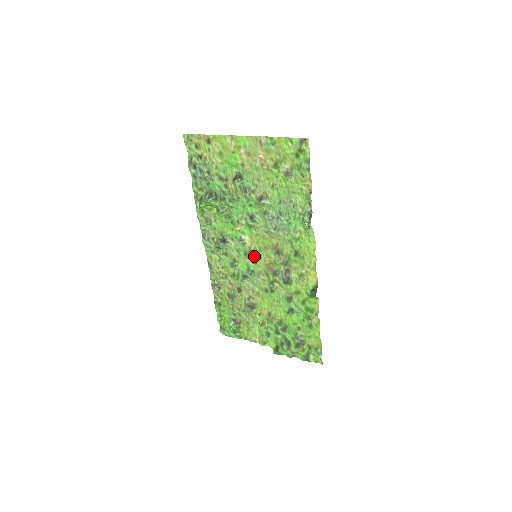
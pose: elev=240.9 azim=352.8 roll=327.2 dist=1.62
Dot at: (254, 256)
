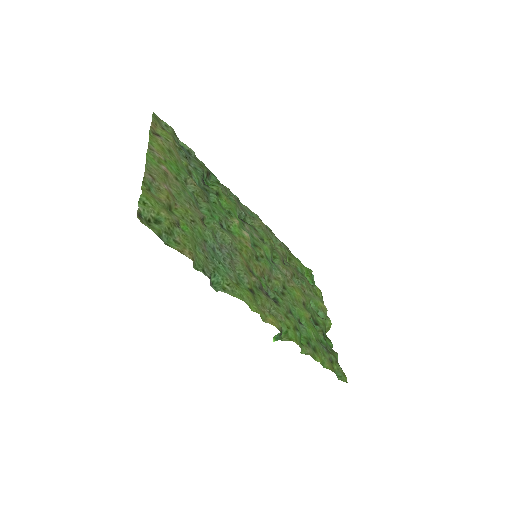
Dot at: (257, 254)
